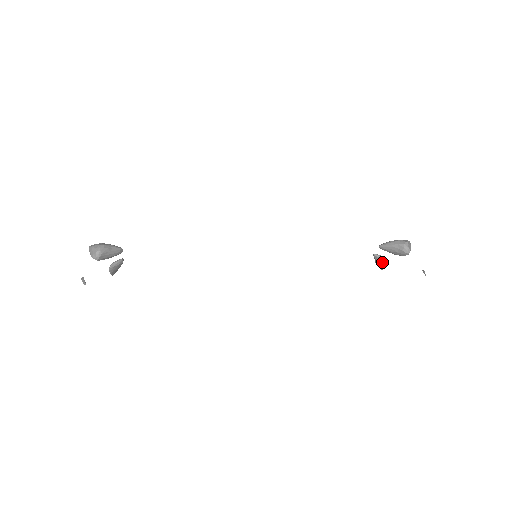
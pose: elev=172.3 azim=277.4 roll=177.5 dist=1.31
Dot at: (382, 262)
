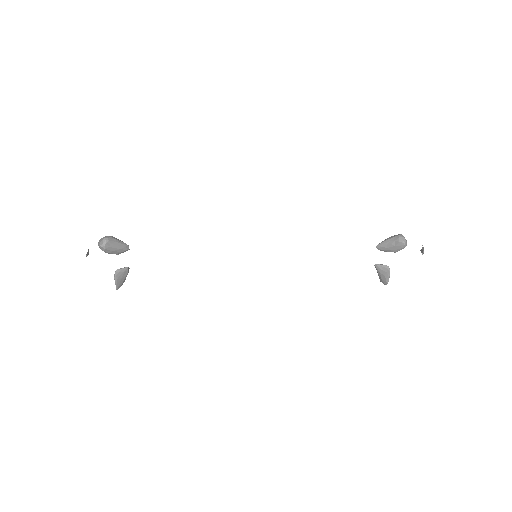
Dot at: (384, 271)
